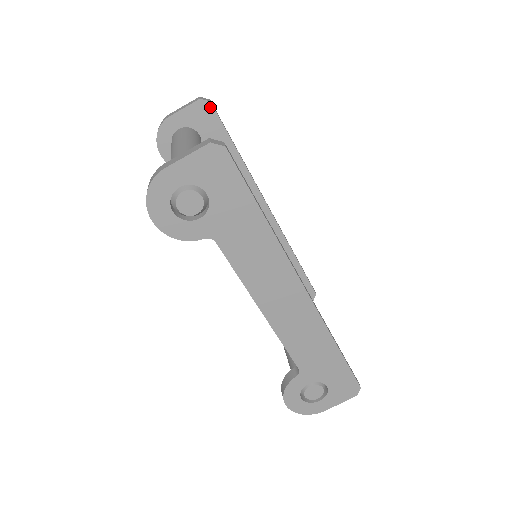
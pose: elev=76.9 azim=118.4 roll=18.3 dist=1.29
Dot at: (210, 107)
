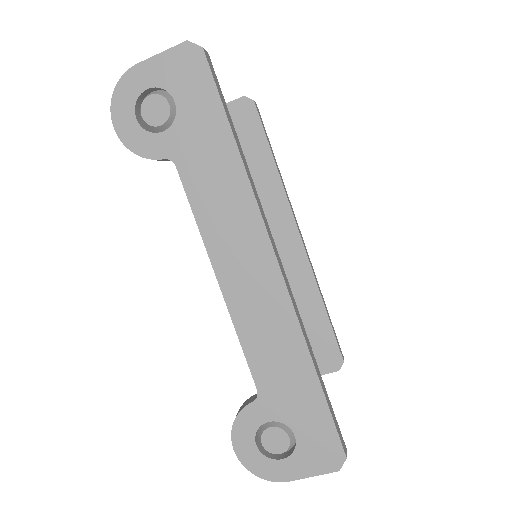
Dot at: (252, 106)
